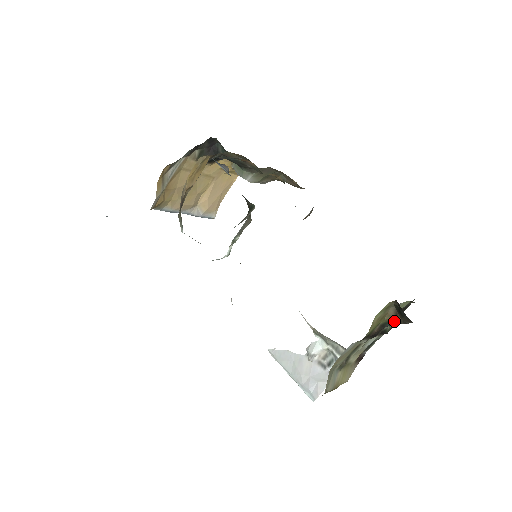
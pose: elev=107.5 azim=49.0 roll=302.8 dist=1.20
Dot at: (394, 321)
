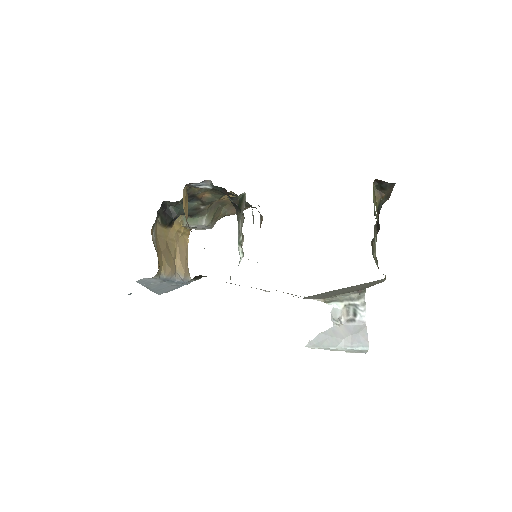
Dot at: (382, 201)
